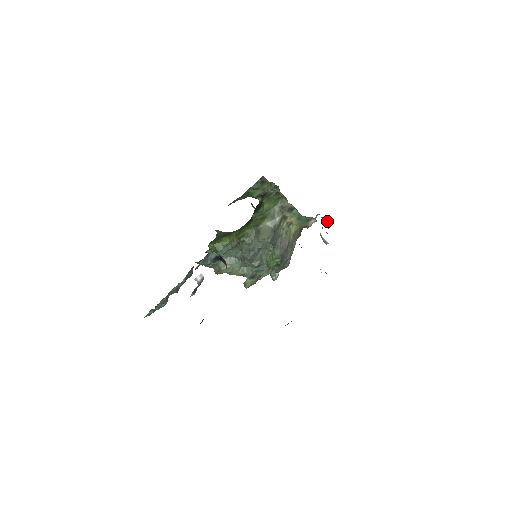
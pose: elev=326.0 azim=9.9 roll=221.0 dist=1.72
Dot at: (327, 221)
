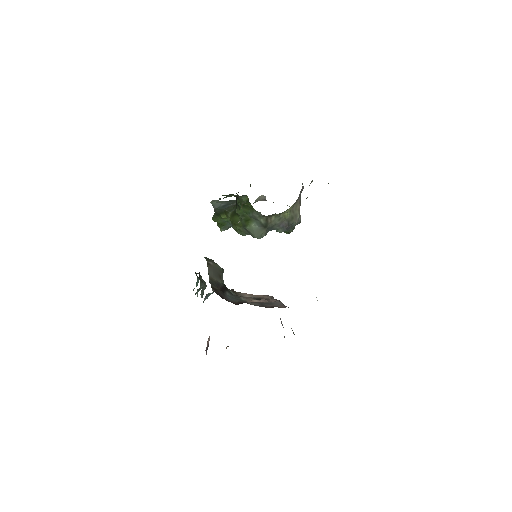
Dot at: occluded
